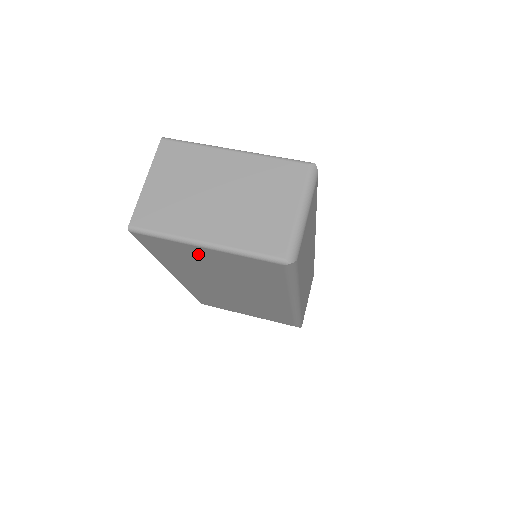
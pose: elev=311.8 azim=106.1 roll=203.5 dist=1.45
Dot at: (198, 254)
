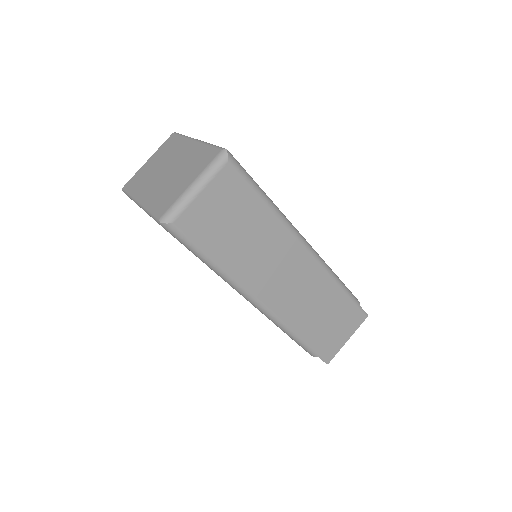
Dot at: occluded
